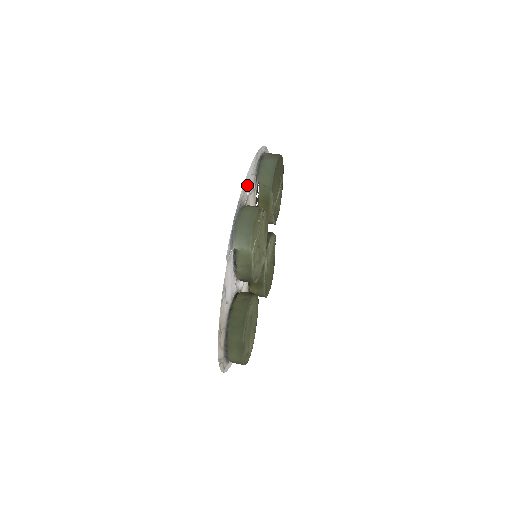
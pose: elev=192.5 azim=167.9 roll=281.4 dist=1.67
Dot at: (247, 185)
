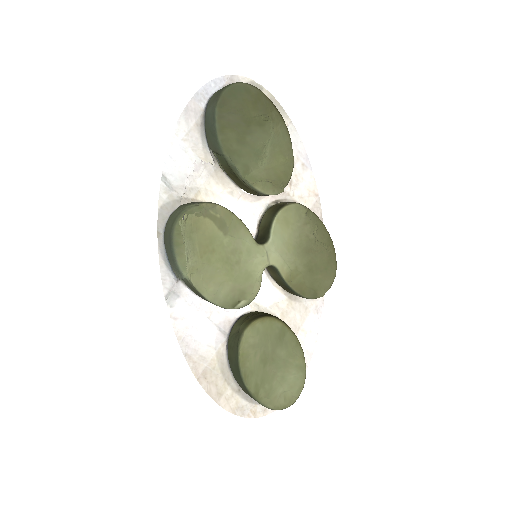
Dot at: (177, 172)
